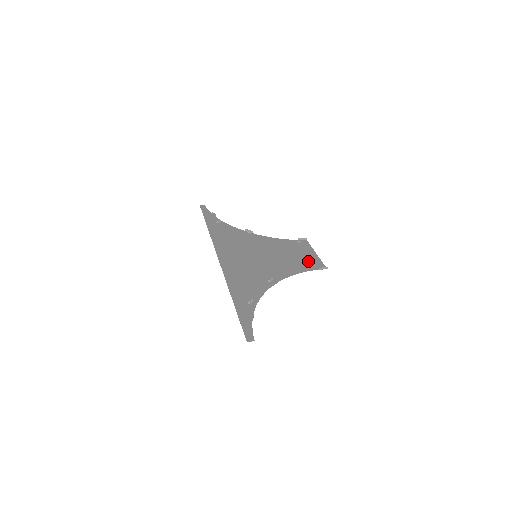
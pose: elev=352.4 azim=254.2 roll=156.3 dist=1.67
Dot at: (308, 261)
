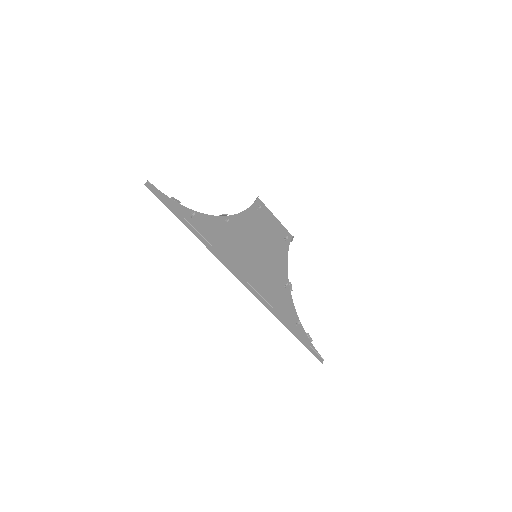
Dot at: (280, 234)
